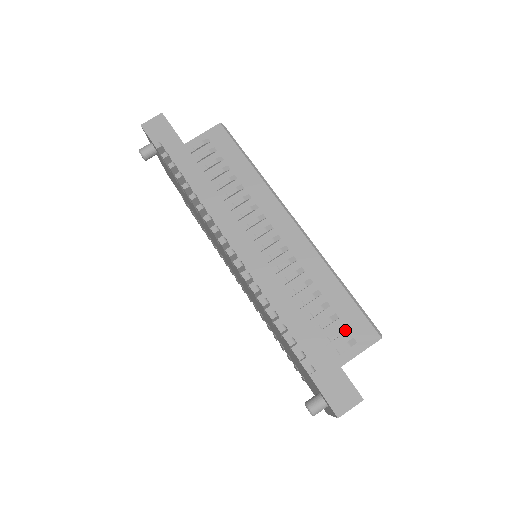
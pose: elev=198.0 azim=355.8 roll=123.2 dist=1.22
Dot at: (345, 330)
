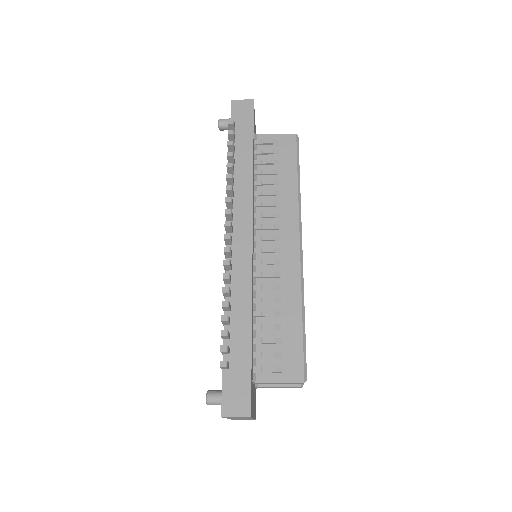
Dot at: (279, 356)
